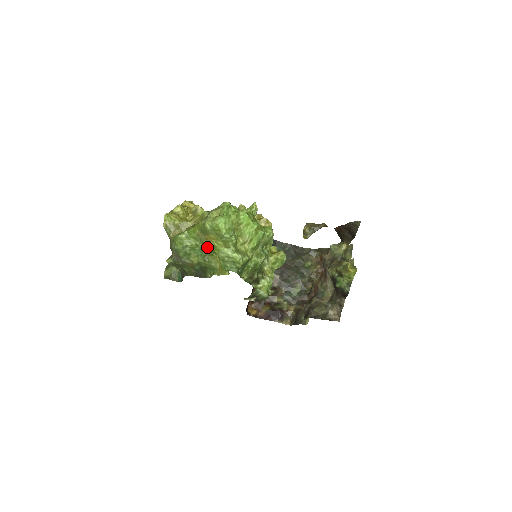
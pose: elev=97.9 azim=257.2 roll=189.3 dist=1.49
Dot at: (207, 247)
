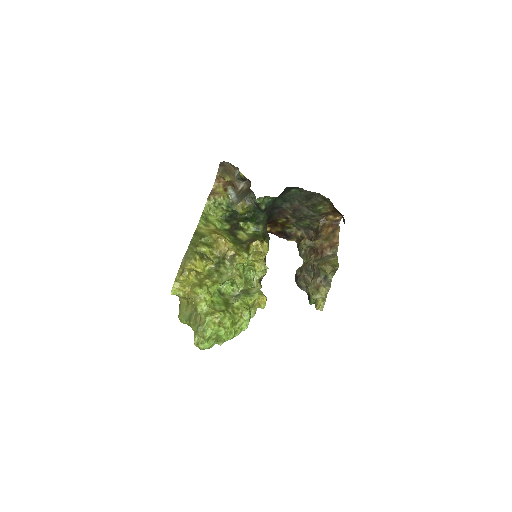
Dot at: occluded
